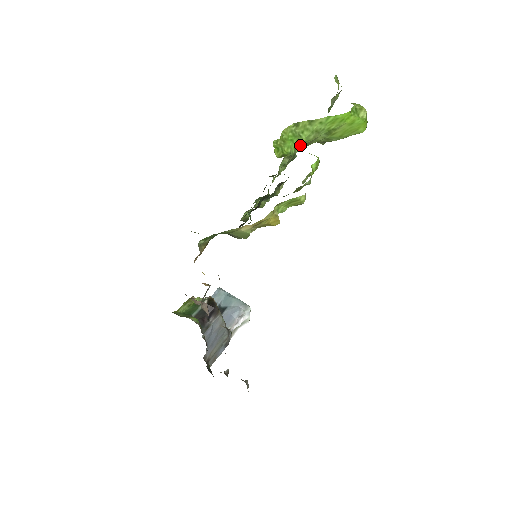
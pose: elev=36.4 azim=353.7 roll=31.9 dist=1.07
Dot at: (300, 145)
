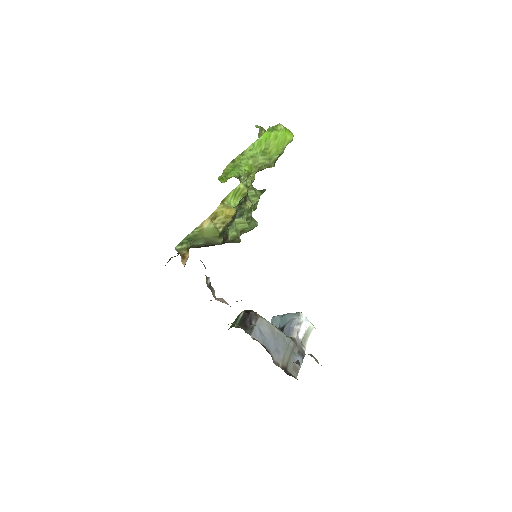
Dot at: (243, 170)
